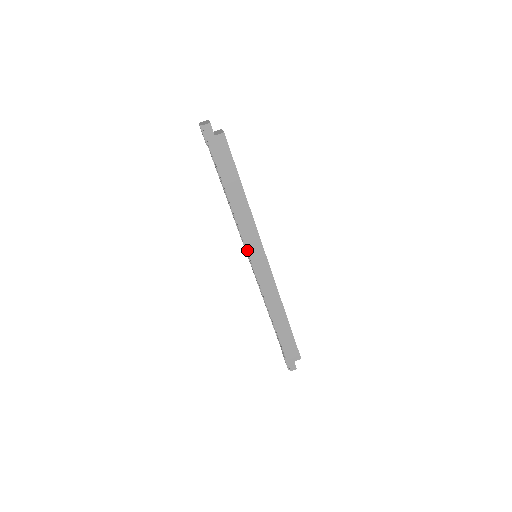
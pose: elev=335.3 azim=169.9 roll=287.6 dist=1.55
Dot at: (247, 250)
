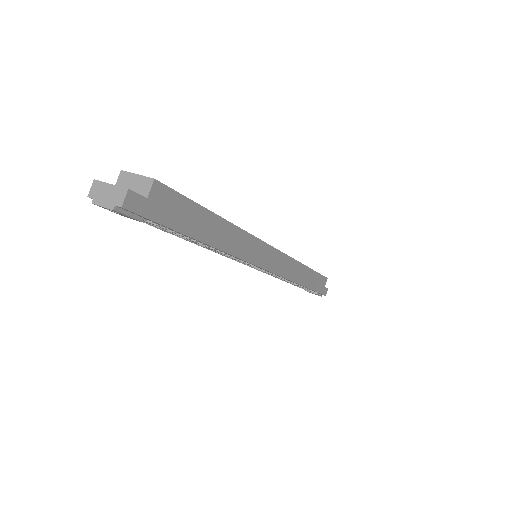
Dot at: (256, 265)
